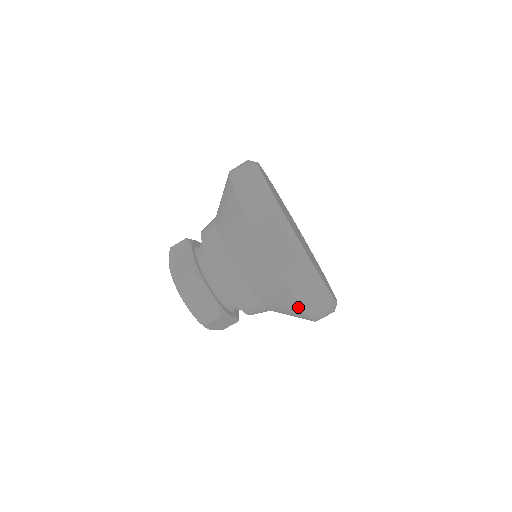
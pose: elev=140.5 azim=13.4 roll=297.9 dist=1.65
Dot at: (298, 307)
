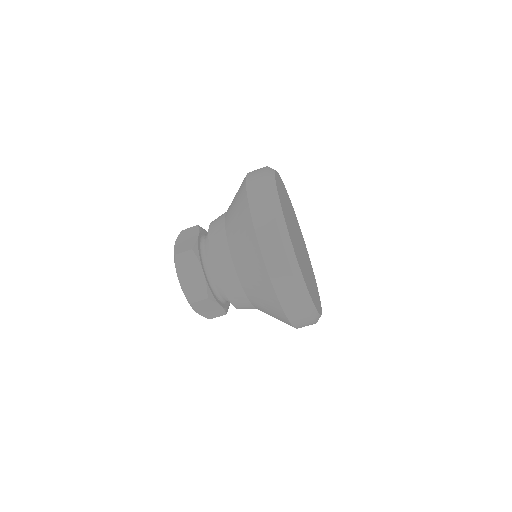
Dot at: occluded
